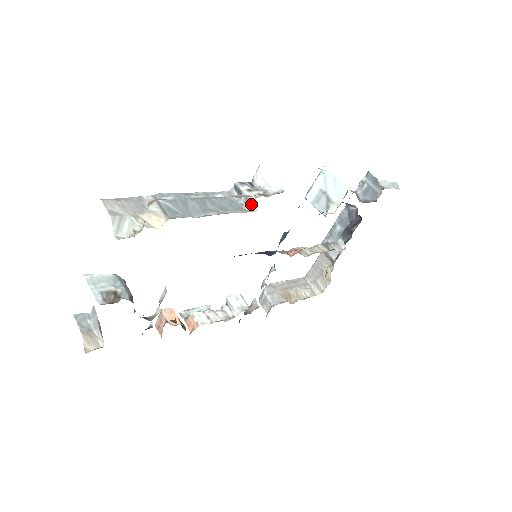
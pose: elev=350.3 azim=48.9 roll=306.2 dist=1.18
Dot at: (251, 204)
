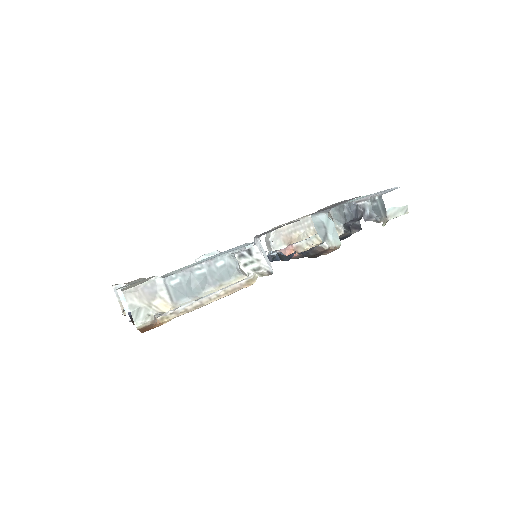
Dot at: (245, 274)
